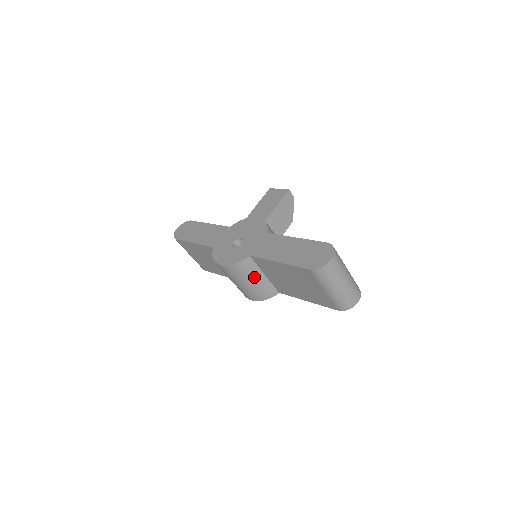
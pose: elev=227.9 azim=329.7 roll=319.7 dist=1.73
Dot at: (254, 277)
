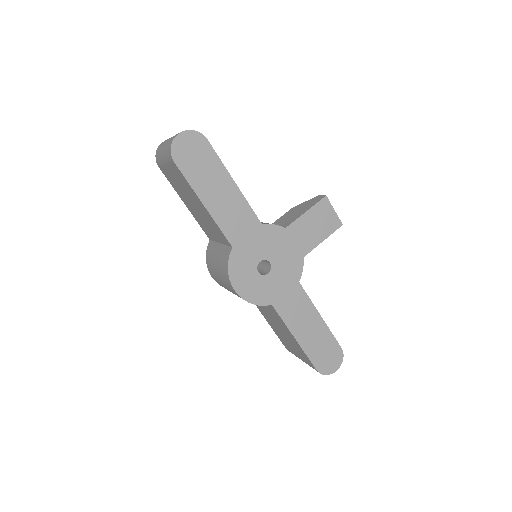
Dot at: occluded
